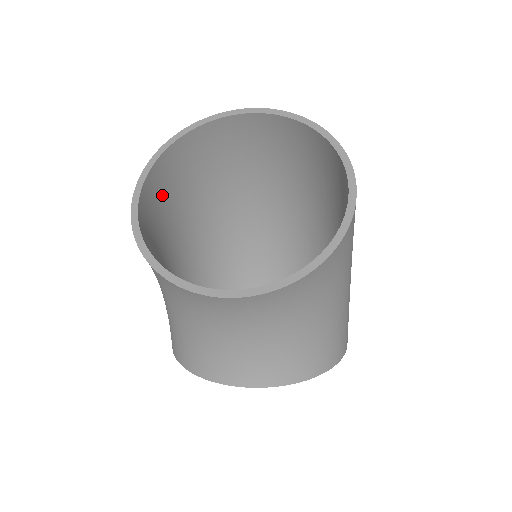
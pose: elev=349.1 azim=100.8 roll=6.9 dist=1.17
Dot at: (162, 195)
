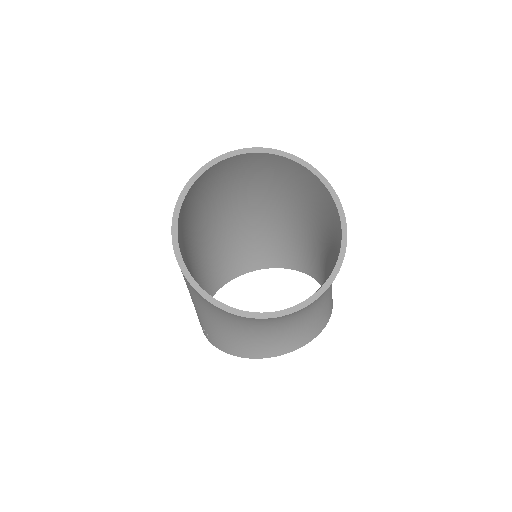
Dot at: (180, 243)
